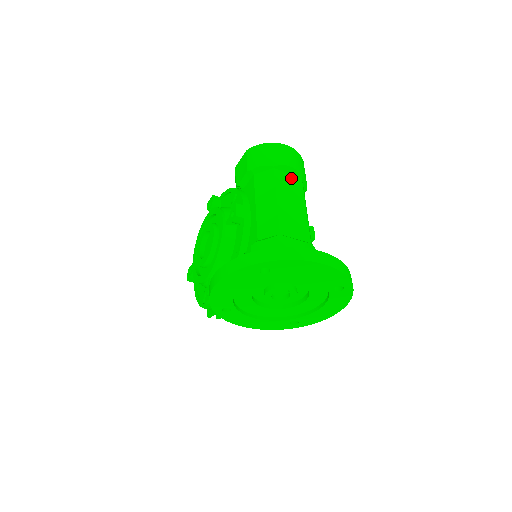
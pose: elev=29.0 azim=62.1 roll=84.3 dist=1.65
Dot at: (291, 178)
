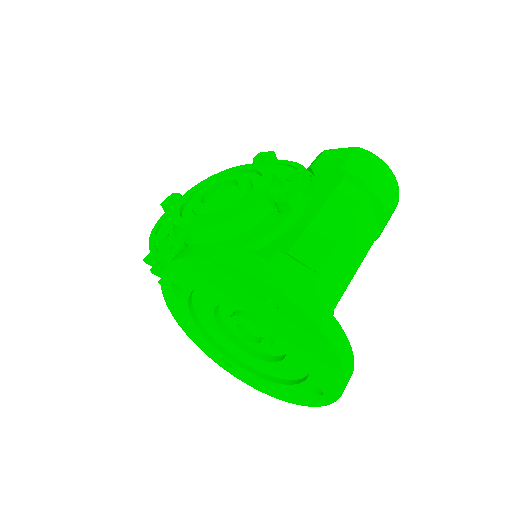
Dot at: (373, 221)
